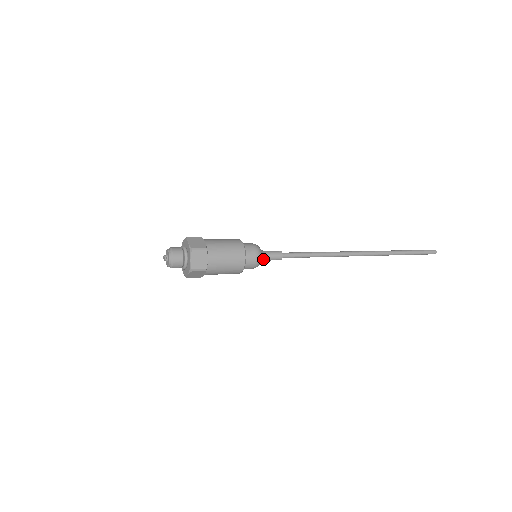
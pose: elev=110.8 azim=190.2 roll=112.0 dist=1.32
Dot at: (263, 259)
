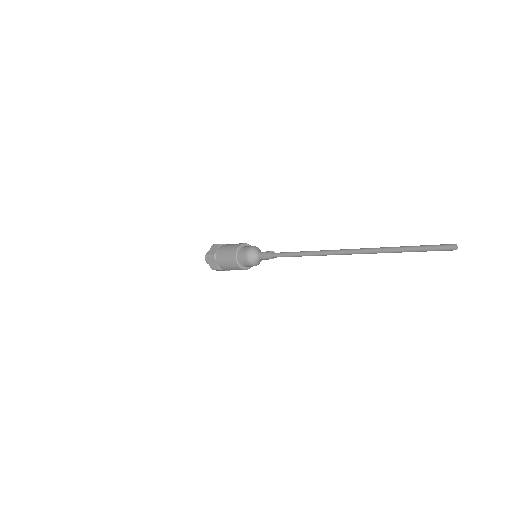
Dot at: (256, 255)
